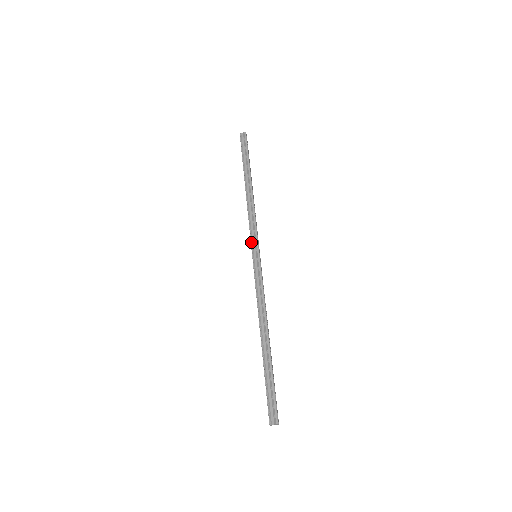
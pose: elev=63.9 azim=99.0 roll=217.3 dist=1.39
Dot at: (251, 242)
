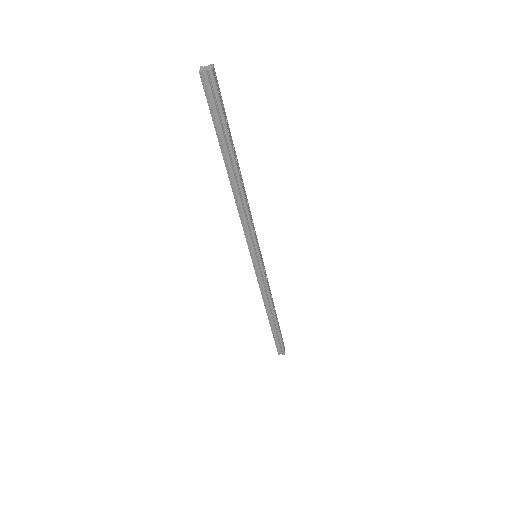
Dot at: (249, 248)
